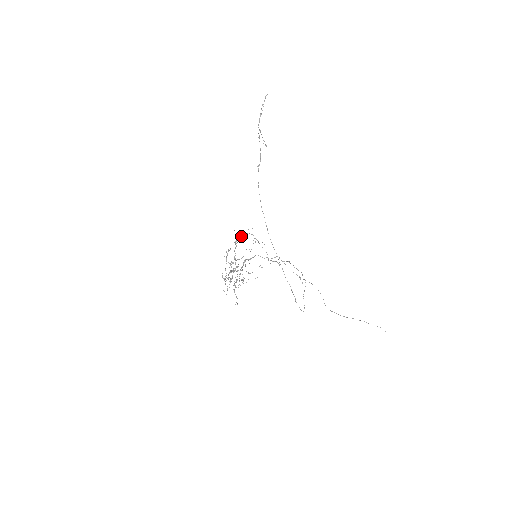
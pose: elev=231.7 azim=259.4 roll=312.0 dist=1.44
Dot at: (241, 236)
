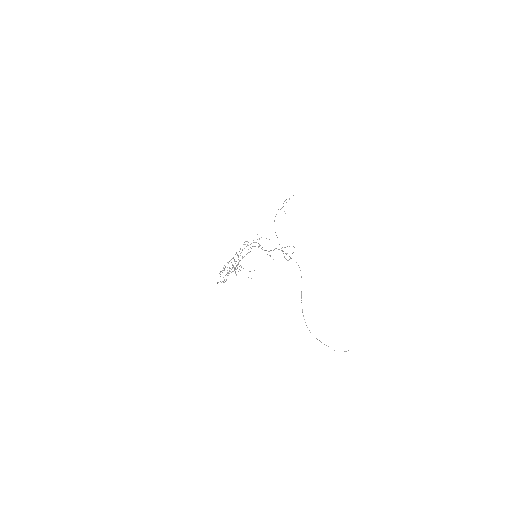
Dot at: occluded
